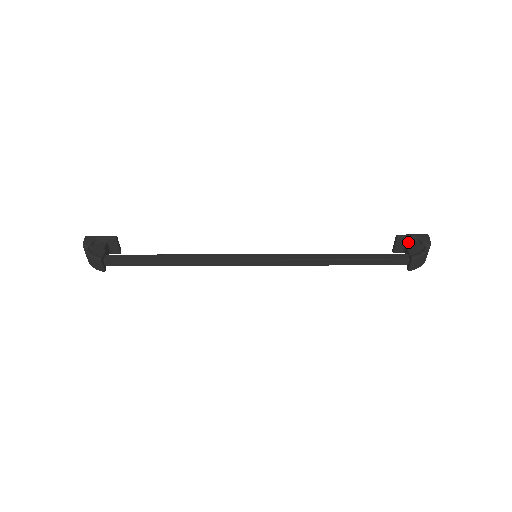
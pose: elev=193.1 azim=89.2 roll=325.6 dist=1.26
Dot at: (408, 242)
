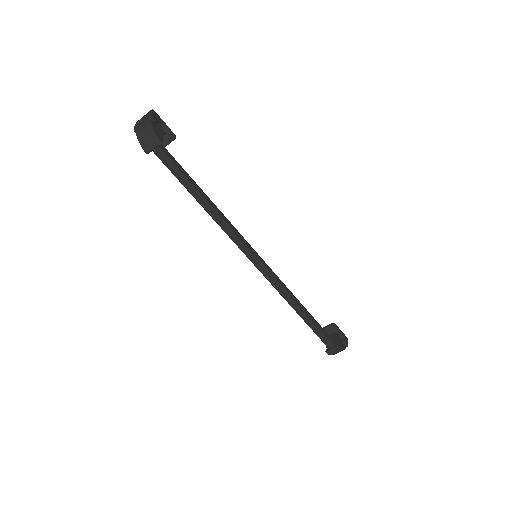
Dot at: (337, 333)
